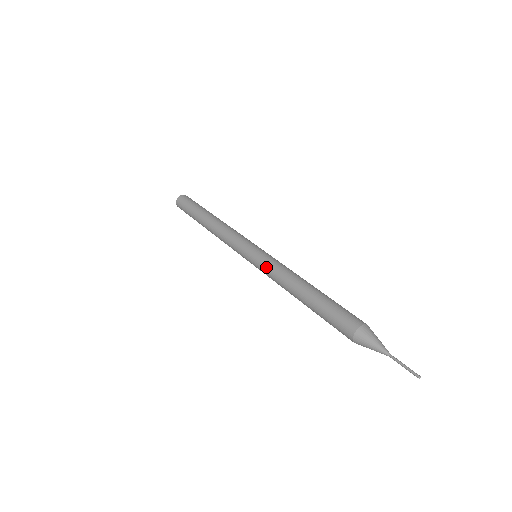
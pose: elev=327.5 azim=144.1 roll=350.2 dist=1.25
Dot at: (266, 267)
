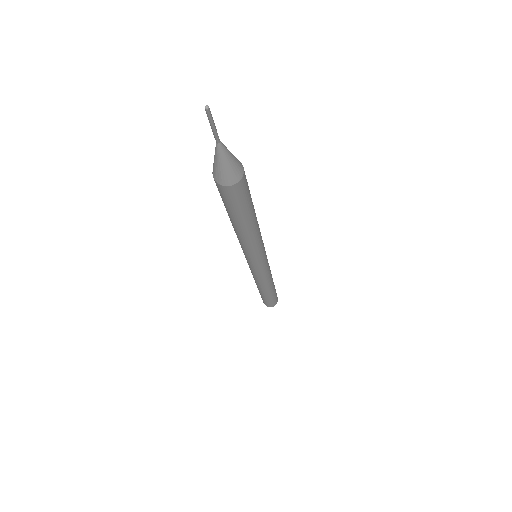
Dot at: occluded
